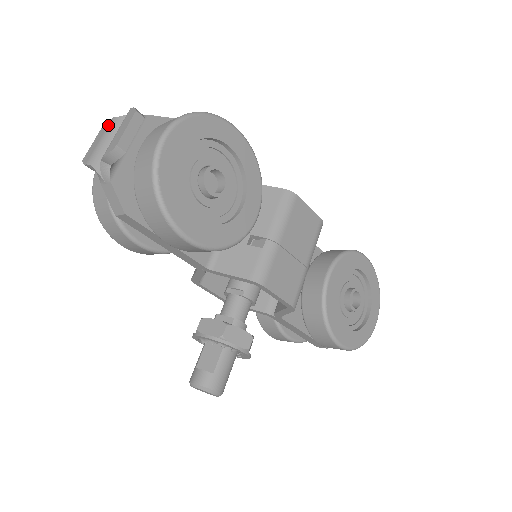
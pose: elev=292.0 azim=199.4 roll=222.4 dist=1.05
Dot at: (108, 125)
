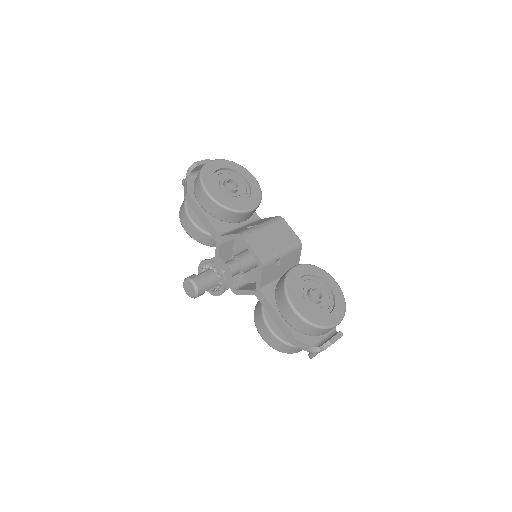
Dot at: occluded
